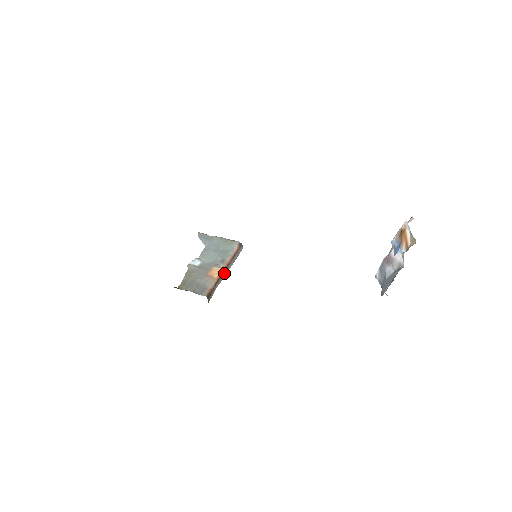
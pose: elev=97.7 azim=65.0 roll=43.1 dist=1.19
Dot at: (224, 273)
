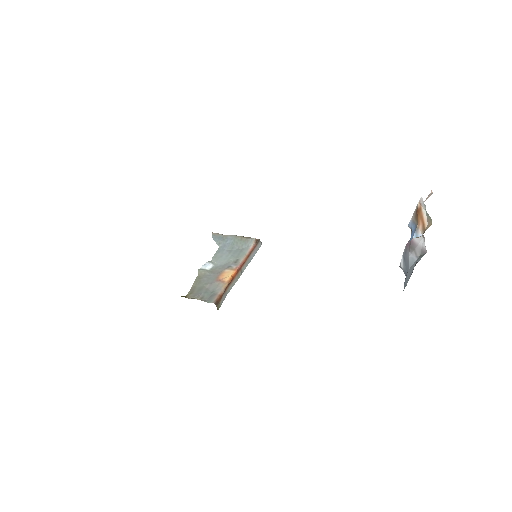
Dot at: (237, 275)
